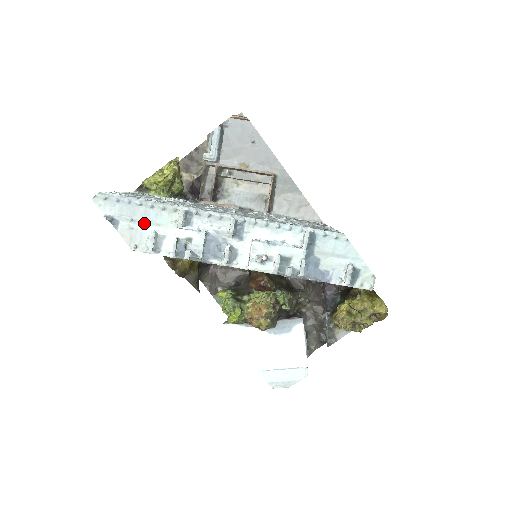
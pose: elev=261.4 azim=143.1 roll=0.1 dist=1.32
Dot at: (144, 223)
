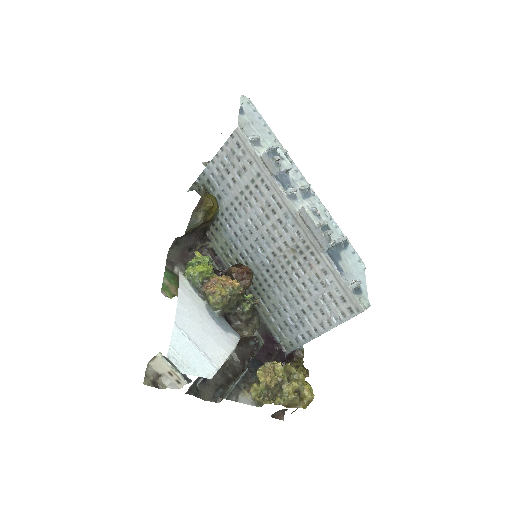
Dot at: (257, 131)
